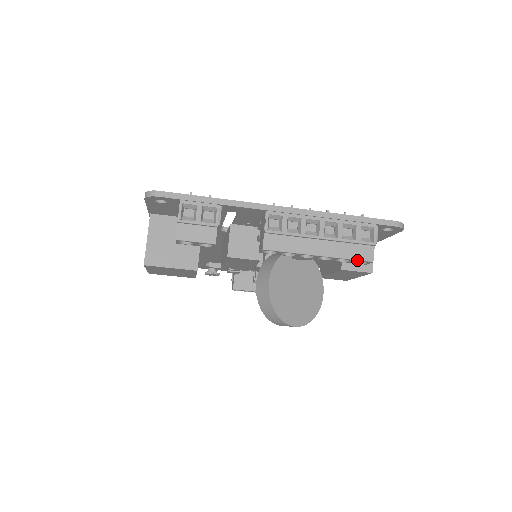
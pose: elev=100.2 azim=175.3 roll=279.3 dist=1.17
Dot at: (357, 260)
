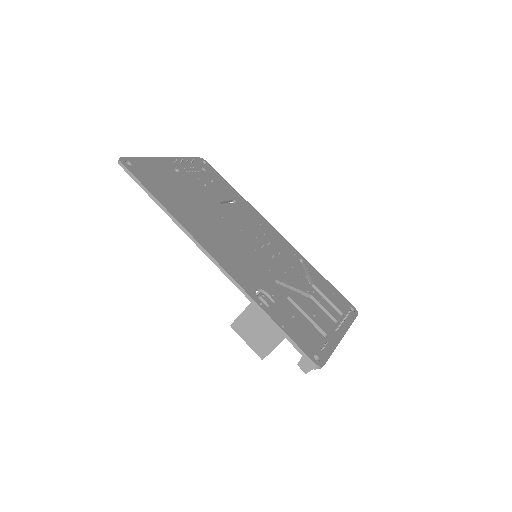
Dot at: occluded
